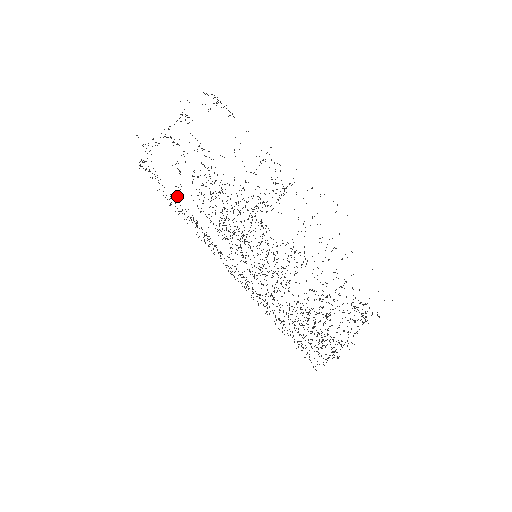
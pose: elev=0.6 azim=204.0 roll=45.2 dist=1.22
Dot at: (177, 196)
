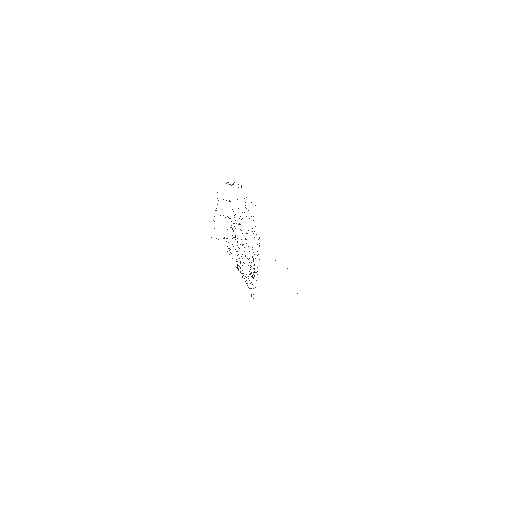
Dot at: occluded
